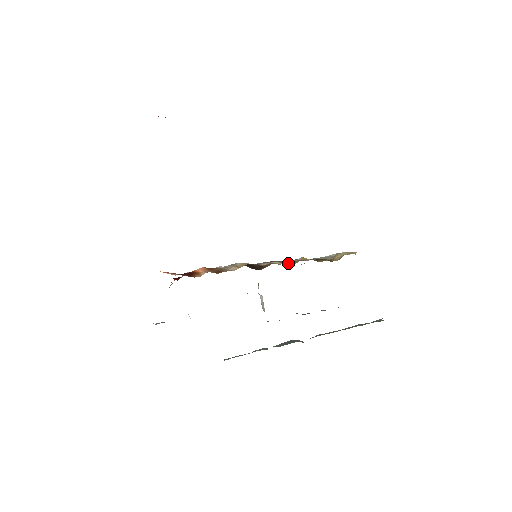
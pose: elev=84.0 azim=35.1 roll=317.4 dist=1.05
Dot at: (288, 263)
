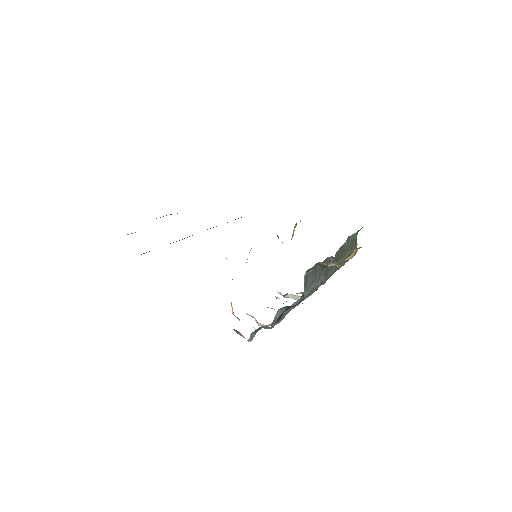
Dot at: occluded
